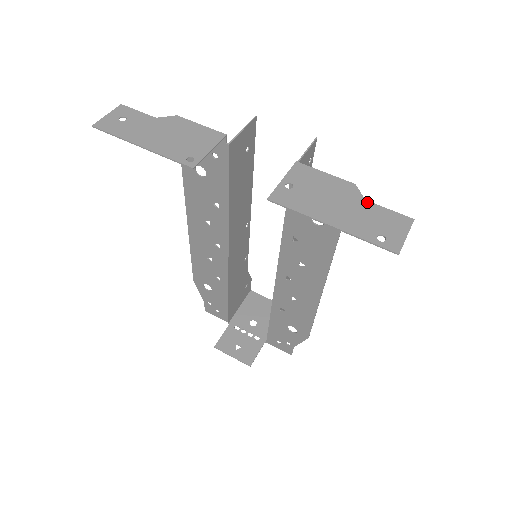
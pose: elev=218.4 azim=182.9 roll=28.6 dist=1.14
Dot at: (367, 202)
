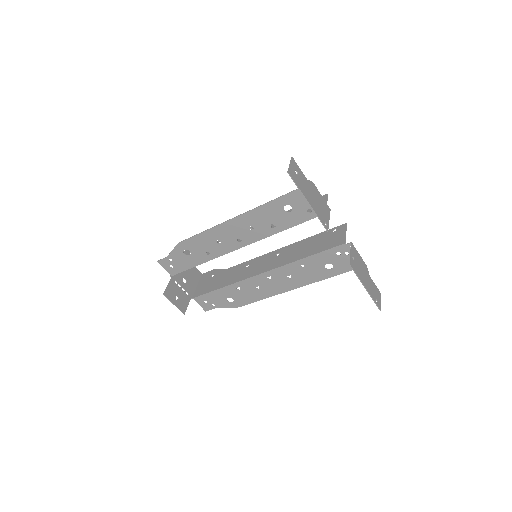
Dot at: occluded
